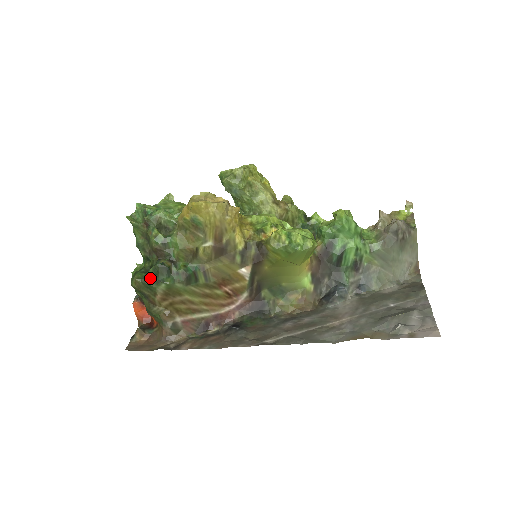
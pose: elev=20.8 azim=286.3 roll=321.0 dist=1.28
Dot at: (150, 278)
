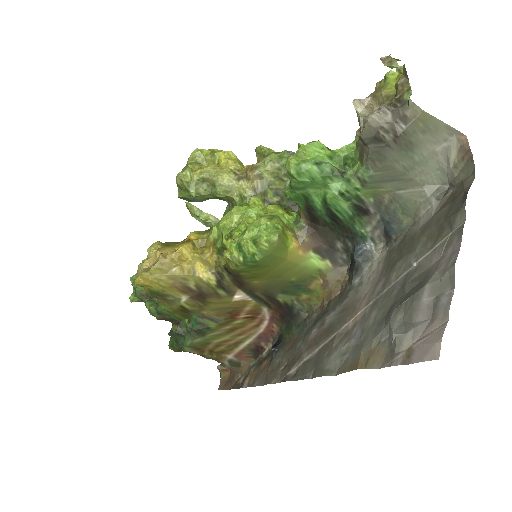
Dot at: (175, 345)
